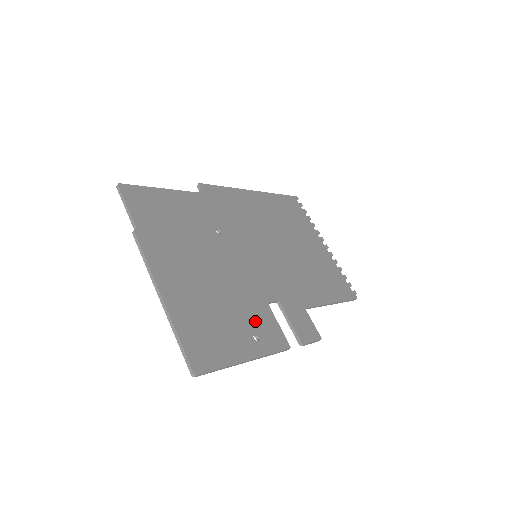
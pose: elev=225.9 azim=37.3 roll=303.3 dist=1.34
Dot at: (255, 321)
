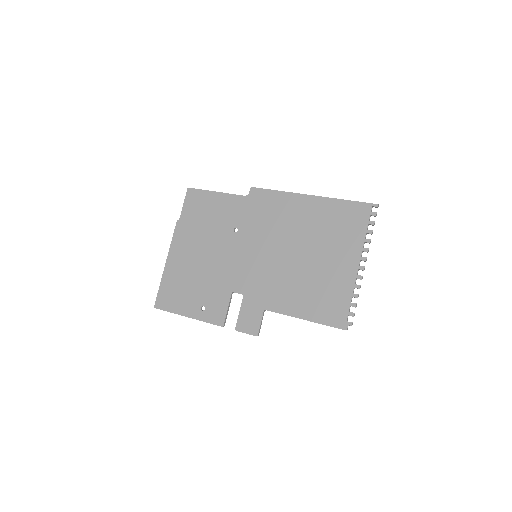
Dot at: (211, 299)
